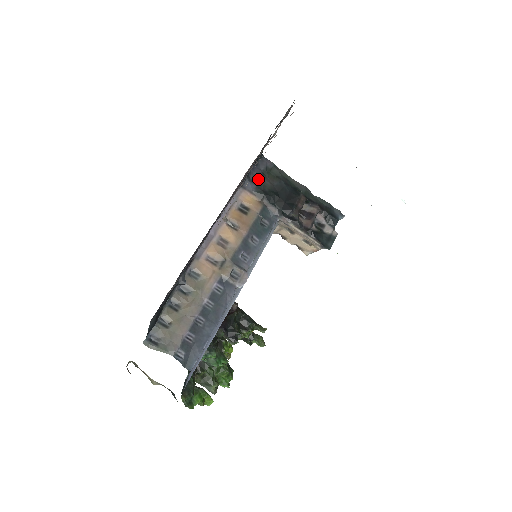
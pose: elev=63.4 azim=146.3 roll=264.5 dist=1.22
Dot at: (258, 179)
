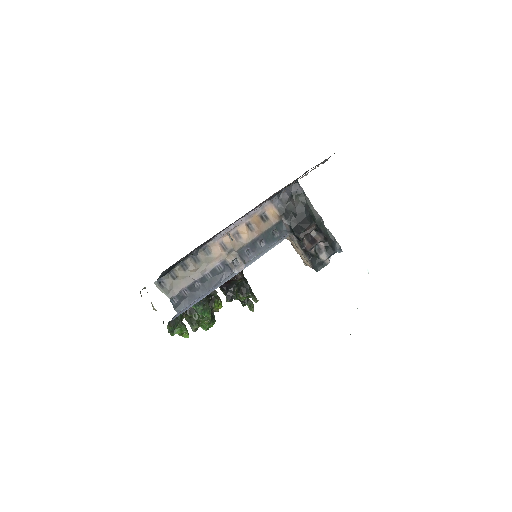
Dot at: (286, 199)
